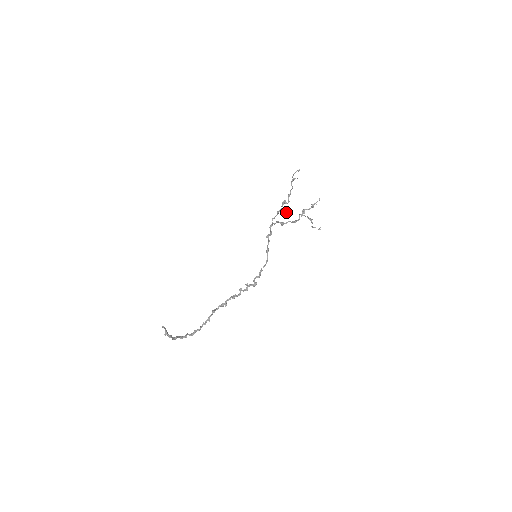
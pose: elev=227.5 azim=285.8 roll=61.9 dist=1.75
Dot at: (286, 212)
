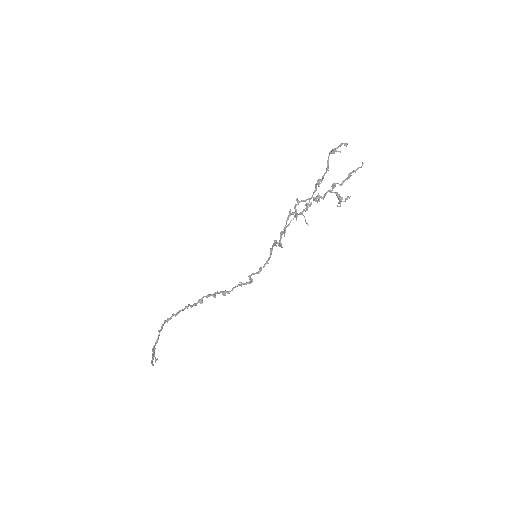
Dot at: occluded
